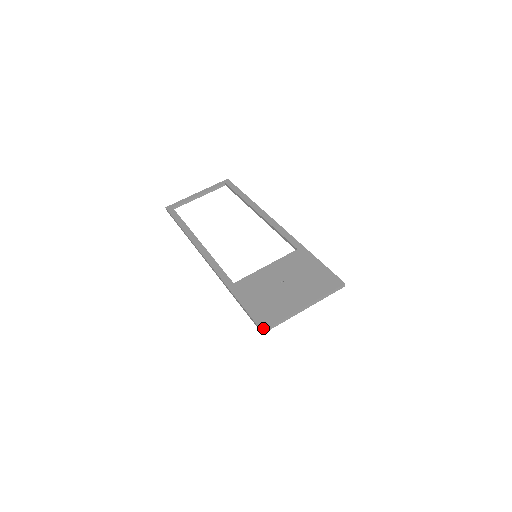
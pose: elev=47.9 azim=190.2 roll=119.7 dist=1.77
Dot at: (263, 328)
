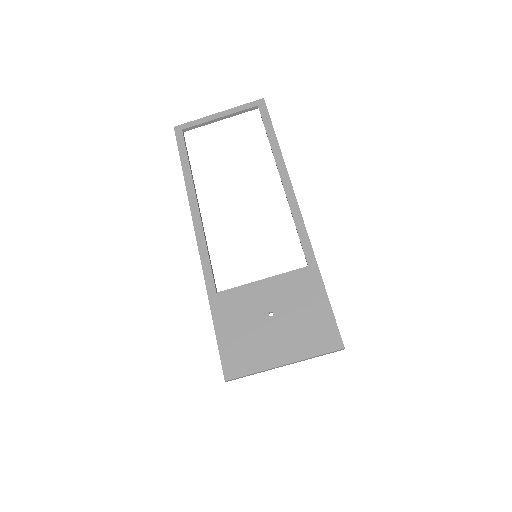
Dot at: (227, 377)
